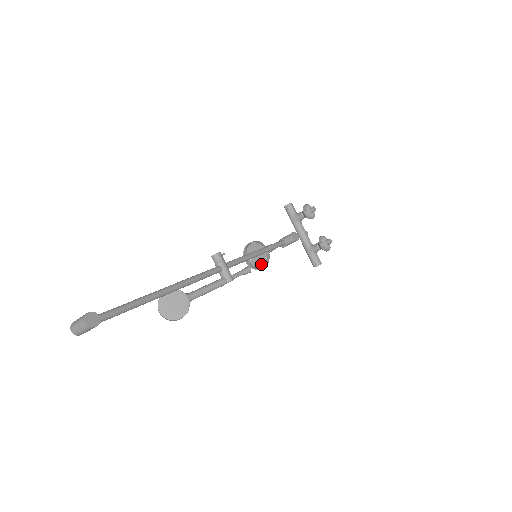
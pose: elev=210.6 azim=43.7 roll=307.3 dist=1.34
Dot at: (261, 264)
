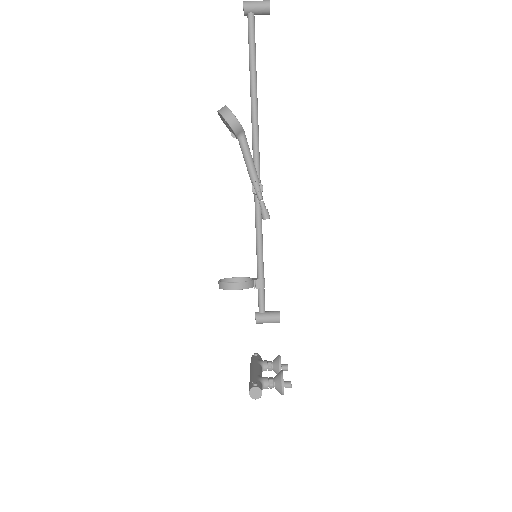
Dot at: (235, 288)
